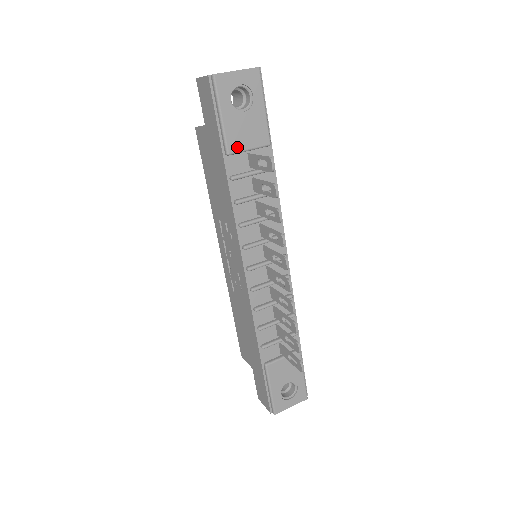
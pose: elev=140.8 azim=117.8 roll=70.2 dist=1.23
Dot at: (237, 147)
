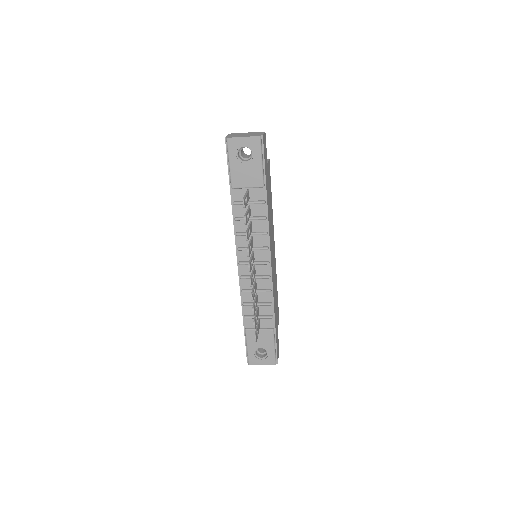
Dot at: (238, 185)
